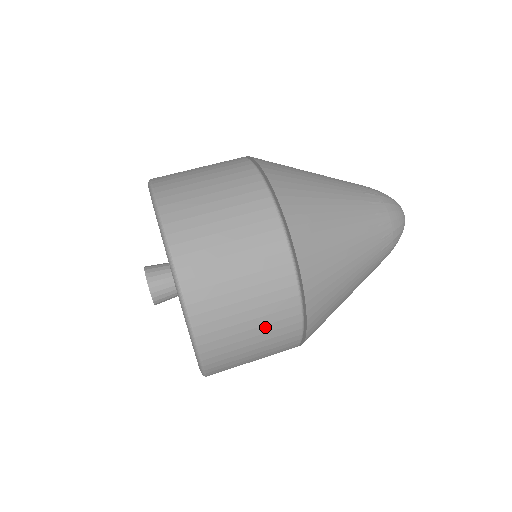
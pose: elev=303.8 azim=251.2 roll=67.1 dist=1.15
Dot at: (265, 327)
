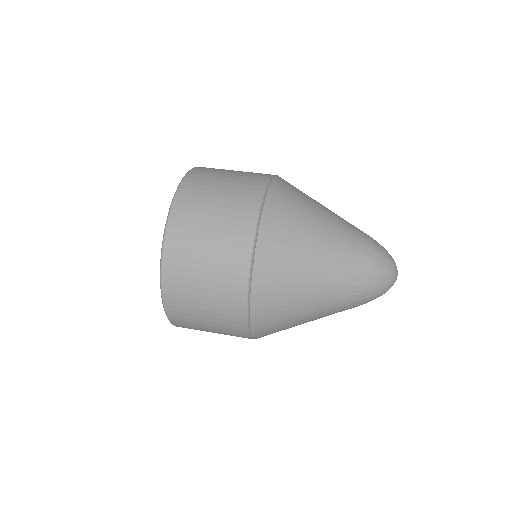
Dot at: (230, 196)
